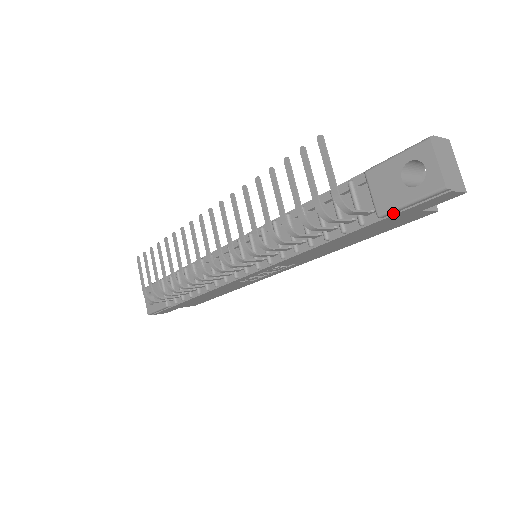
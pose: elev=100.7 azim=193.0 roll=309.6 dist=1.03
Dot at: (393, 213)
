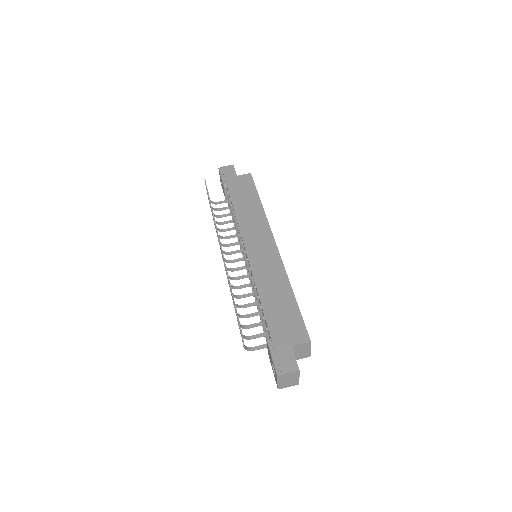
Dot at: occluded
